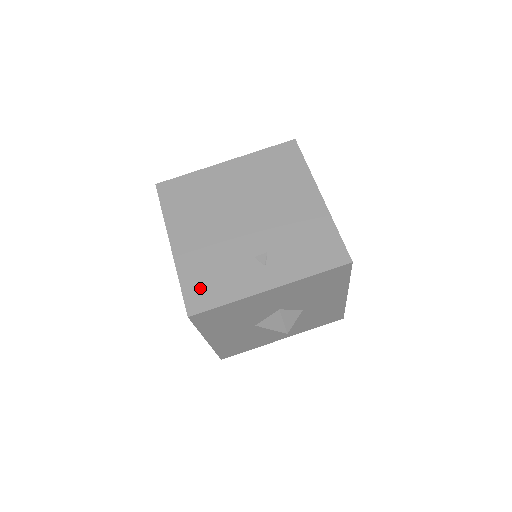
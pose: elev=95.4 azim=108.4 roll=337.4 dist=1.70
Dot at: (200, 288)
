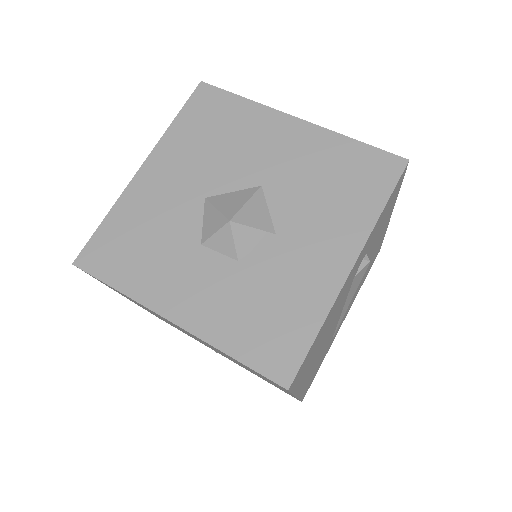
Dot at: occluded
